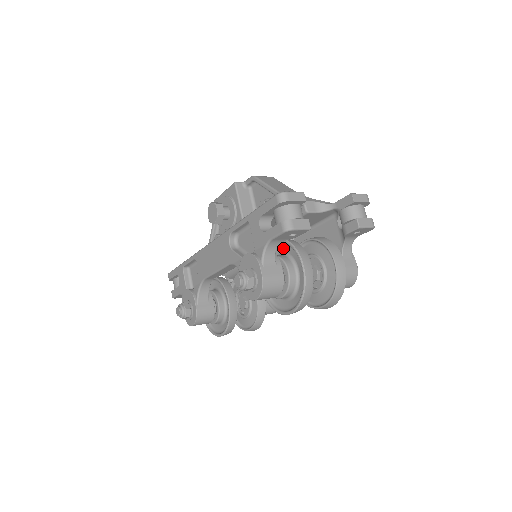
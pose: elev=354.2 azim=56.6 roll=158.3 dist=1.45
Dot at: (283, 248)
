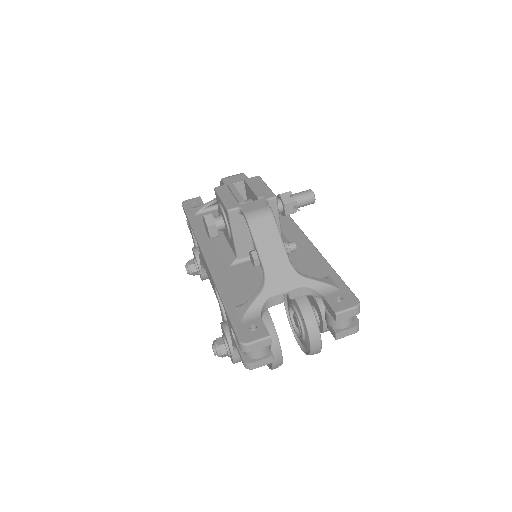
Dot at: occluded
